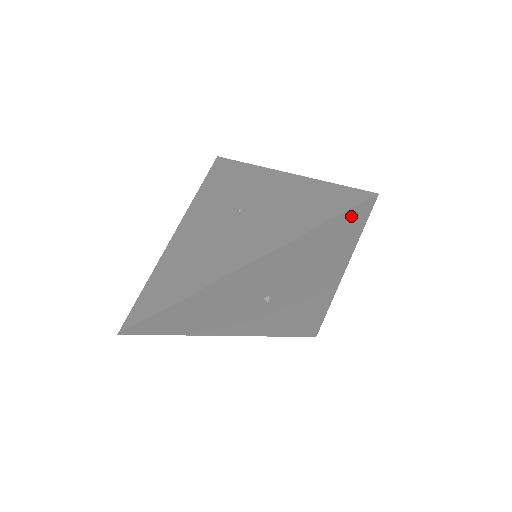
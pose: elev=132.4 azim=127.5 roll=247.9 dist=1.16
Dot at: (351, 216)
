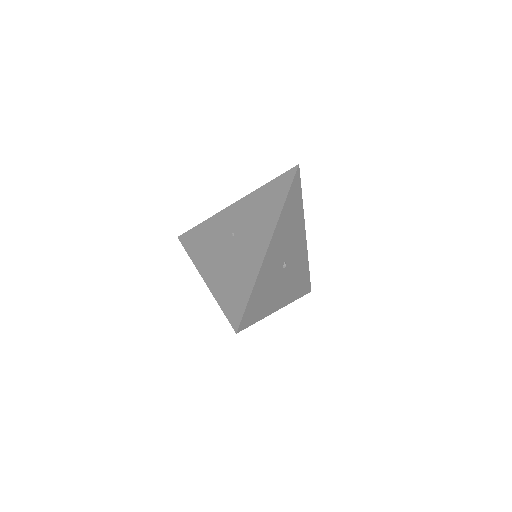
Dot at: (295, 184)
